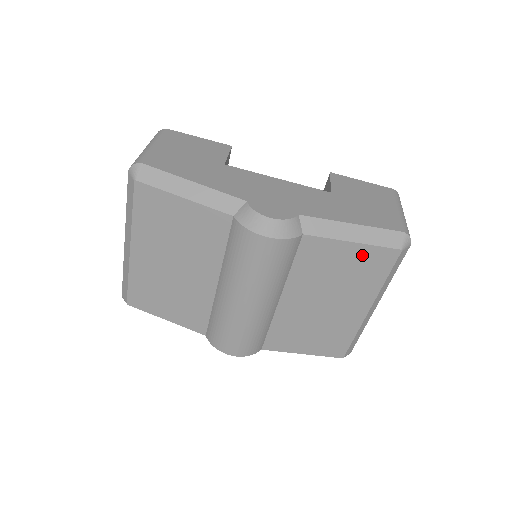
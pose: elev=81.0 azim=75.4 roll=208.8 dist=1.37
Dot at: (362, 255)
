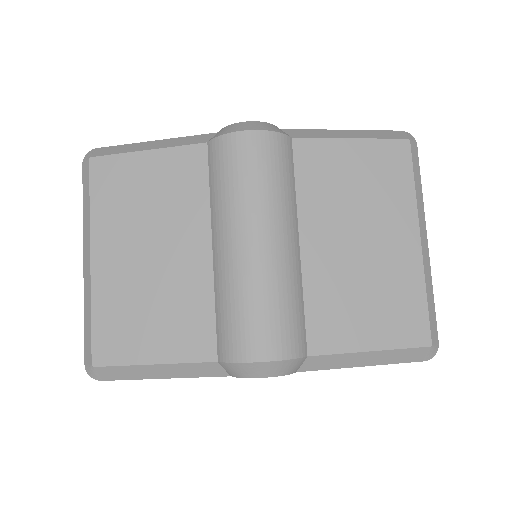
Dot at: (370, 155)
